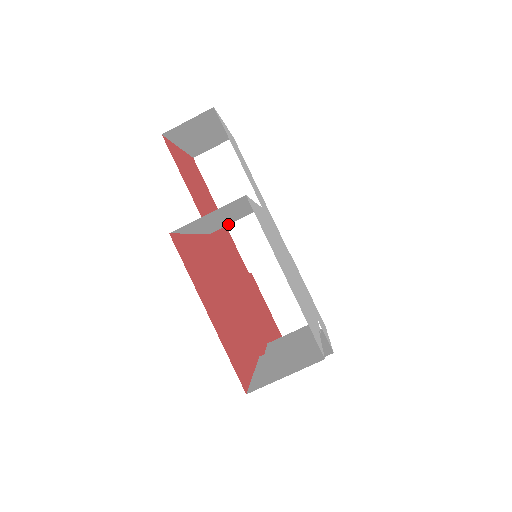
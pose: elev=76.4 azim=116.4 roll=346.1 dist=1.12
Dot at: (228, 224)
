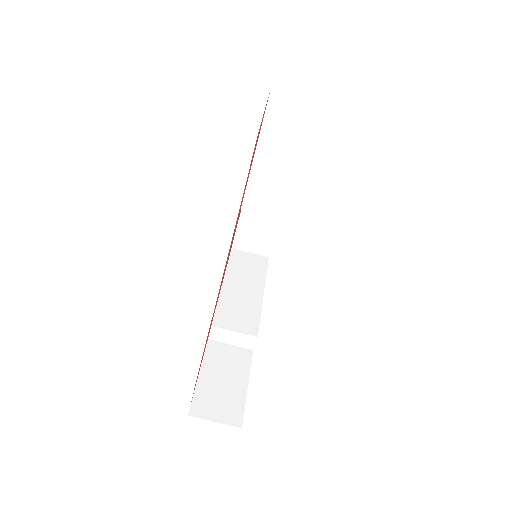
Dot at: (259, 213)
